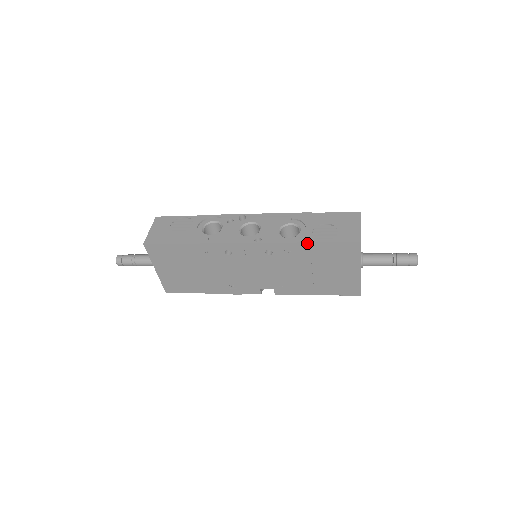
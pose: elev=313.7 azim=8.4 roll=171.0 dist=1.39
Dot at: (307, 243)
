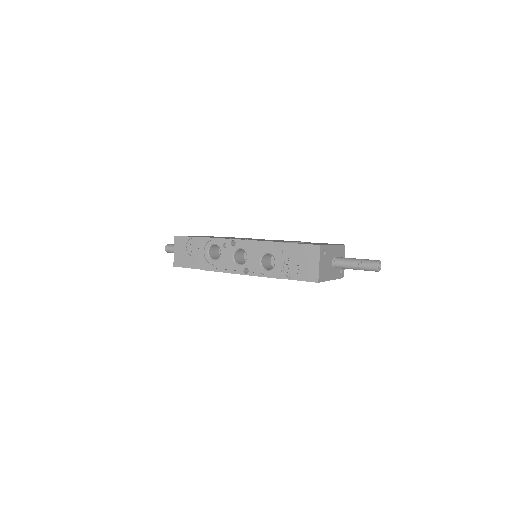
Dot at: occluded
